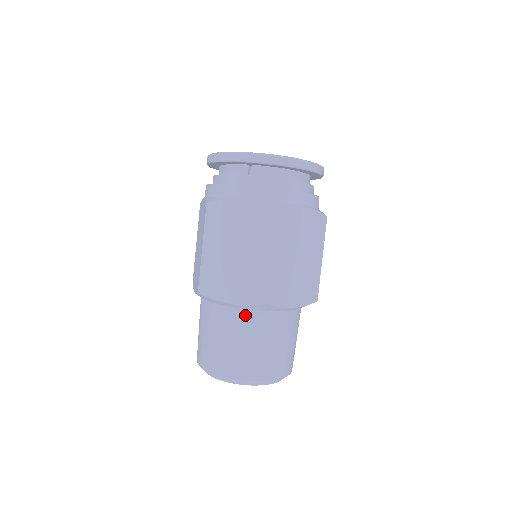
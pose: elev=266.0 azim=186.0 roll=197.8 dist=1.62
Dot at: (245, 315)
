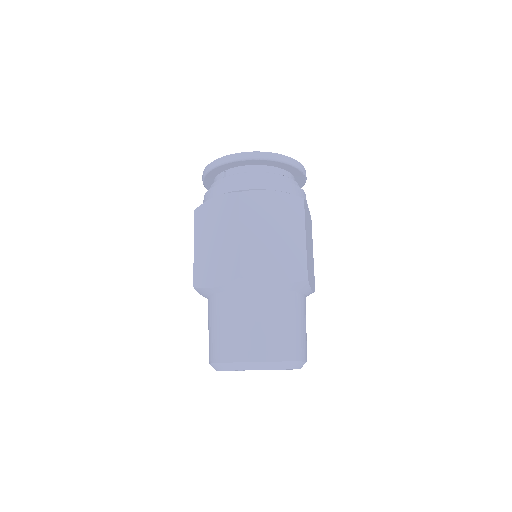
Dot at: (230, 297)
